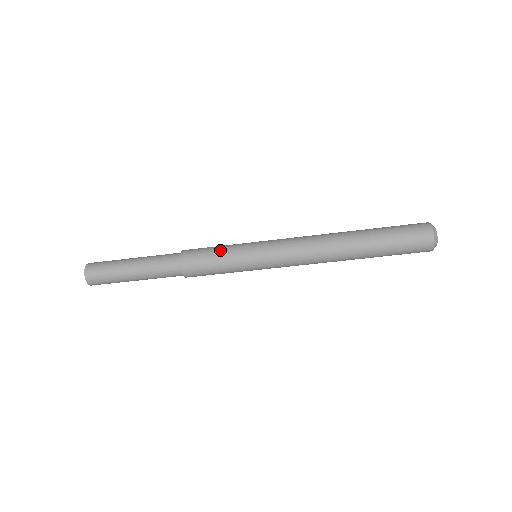
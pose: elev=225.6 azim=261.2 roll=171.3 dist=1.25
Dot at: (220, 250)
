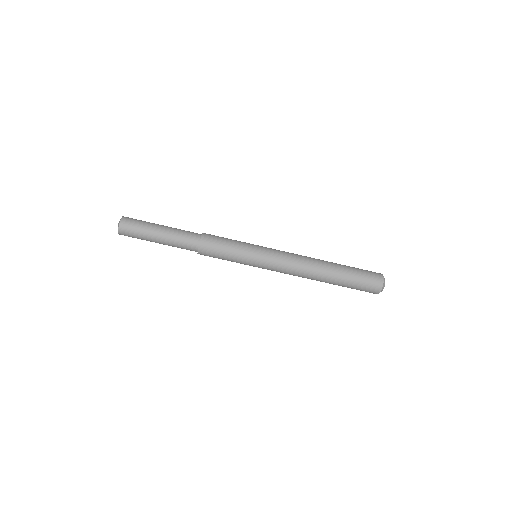
Dot at: (232, 247)
